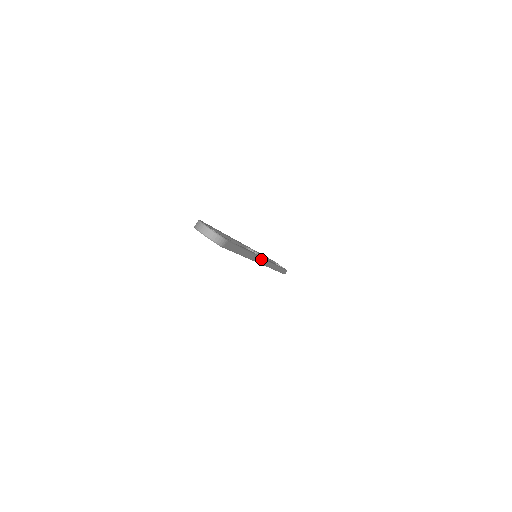
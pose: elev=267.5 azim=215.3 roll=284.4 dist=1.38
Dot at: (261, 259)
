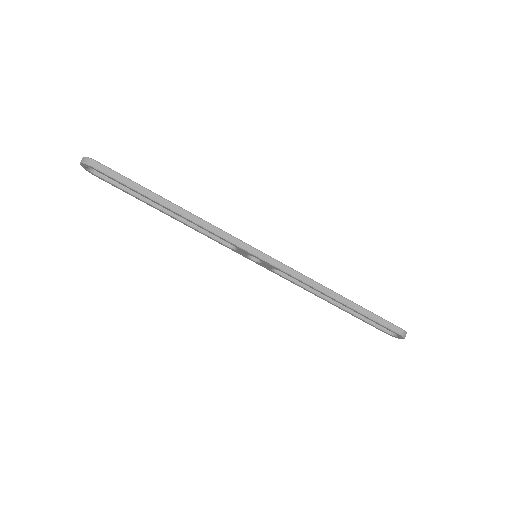
Dot at: (233, 238)
